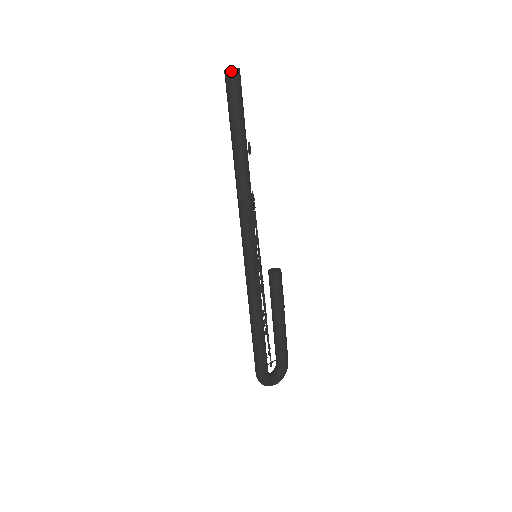
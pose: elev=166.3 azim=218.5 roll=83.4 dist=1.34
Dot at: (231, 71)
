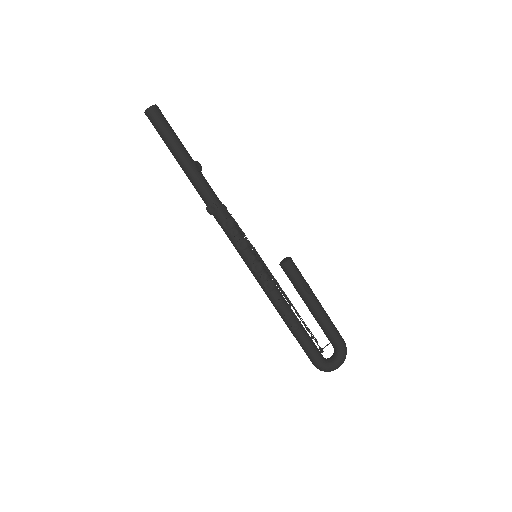
Dot at: (148, 111)
